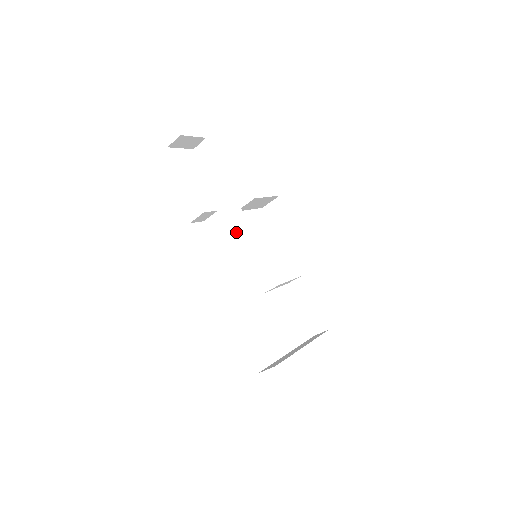
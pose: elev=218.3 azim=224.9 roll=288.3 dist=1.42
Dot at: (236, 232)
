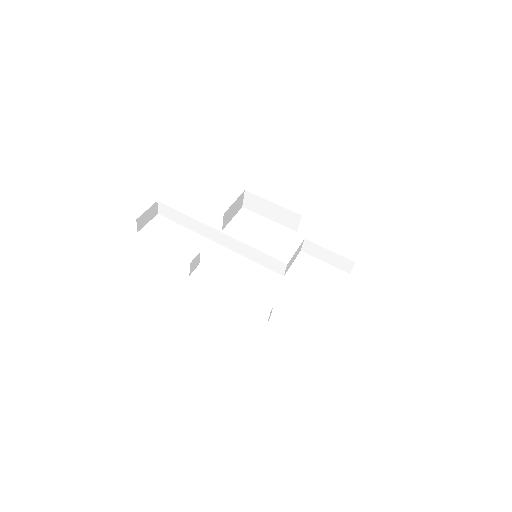
Dot at: (230, 249)
